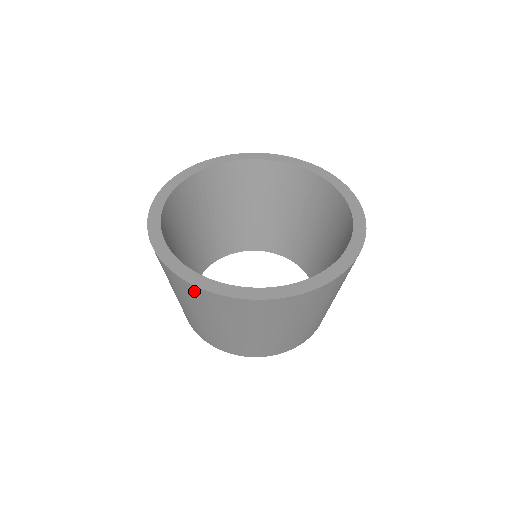
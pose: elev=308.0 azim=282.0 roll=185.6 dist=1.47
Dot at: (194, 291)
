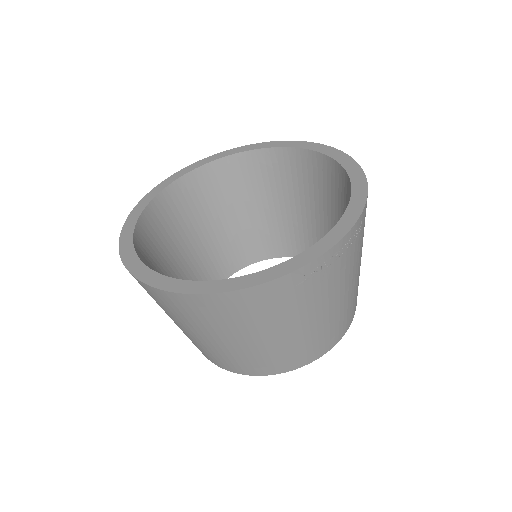
Dot at: occluded
